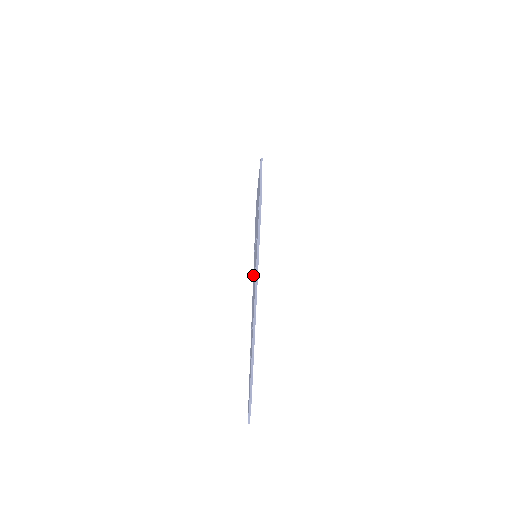
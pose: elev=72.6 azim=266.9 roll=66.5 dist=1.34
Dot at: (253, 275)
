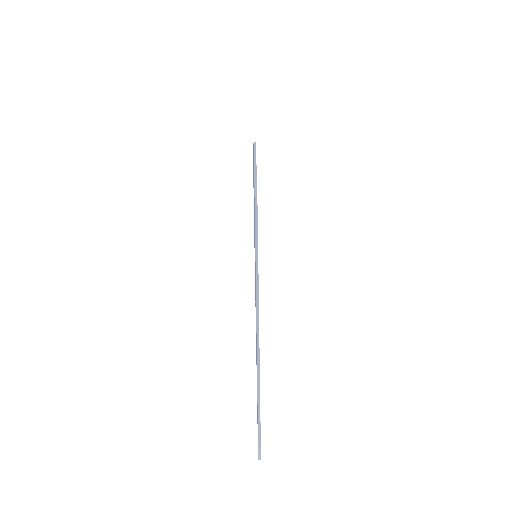
Dot at: occluded
